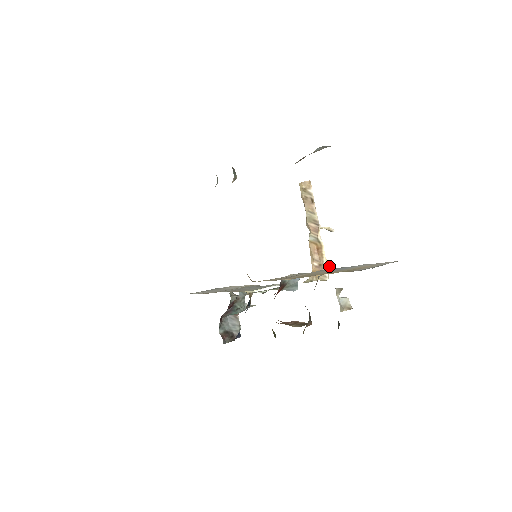
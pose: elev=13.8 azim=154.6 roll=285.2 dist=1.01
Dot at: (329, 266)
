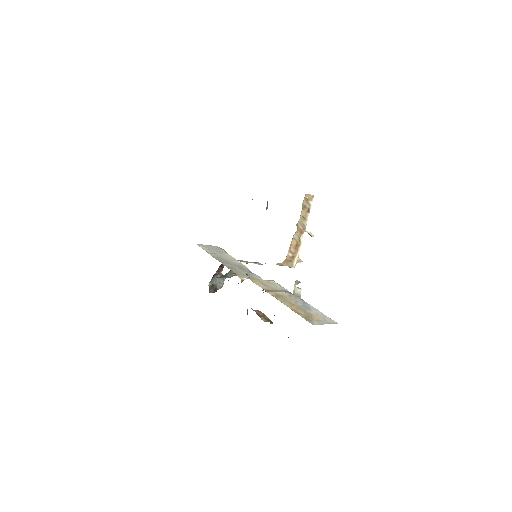
Dot at: (299, 260)
